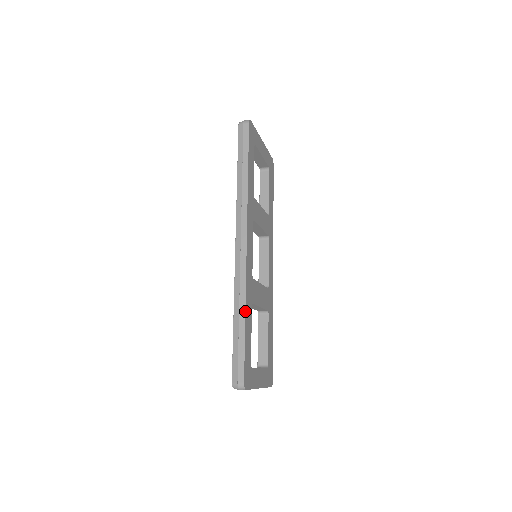
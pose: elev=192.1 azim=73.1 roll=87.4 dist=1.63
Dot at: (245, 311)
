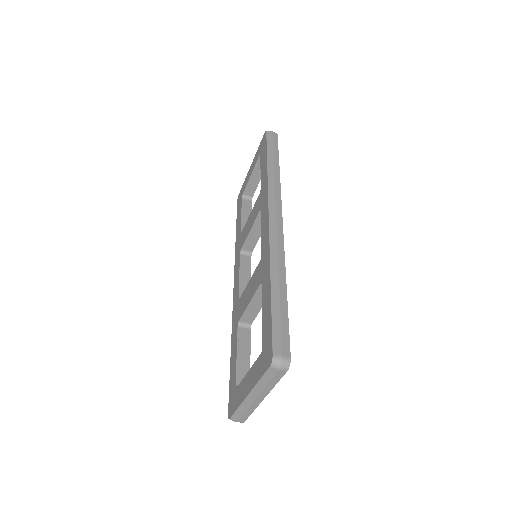
Dot at: occluded
